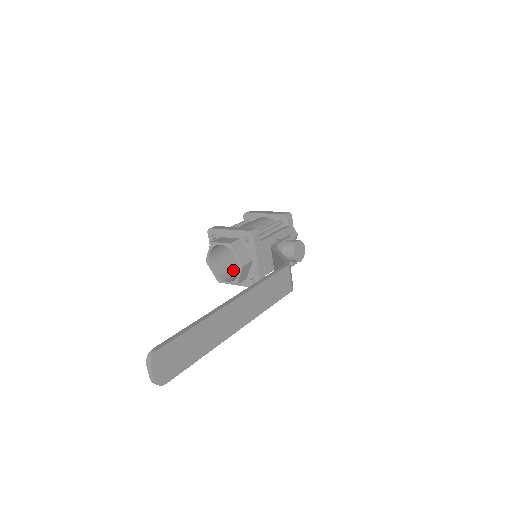
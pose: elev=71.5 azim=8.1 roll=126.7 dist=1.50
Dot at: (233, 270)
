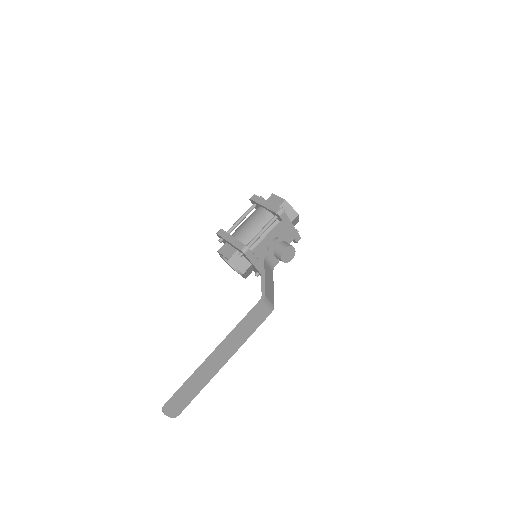
Dot at: occluded
